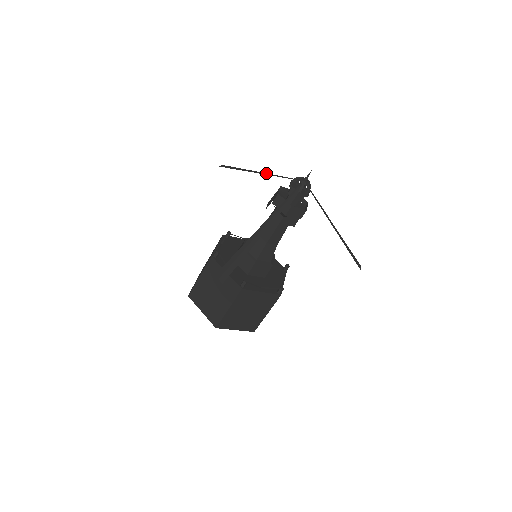
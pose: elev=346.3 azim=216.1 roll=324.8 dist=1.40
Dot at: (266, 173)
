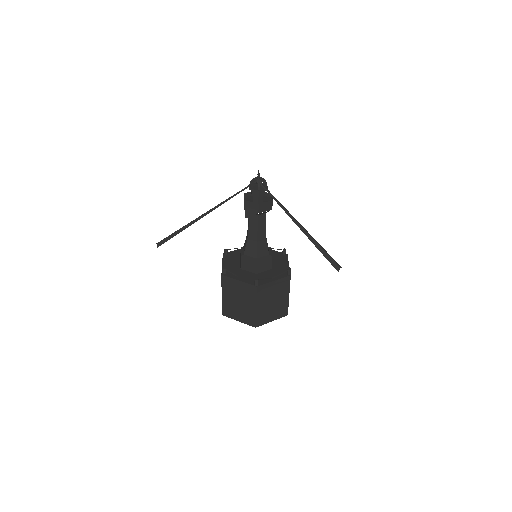
Dot at: occluded
